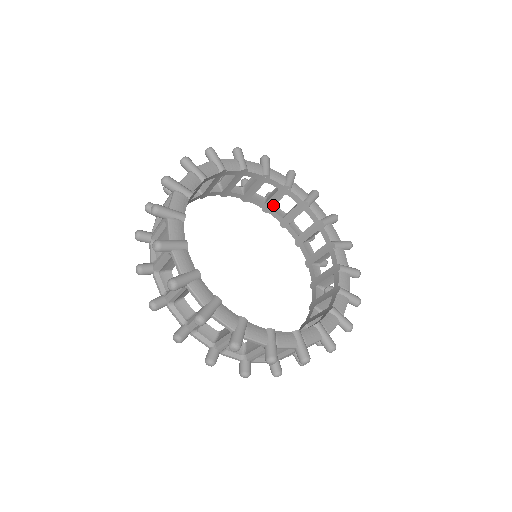
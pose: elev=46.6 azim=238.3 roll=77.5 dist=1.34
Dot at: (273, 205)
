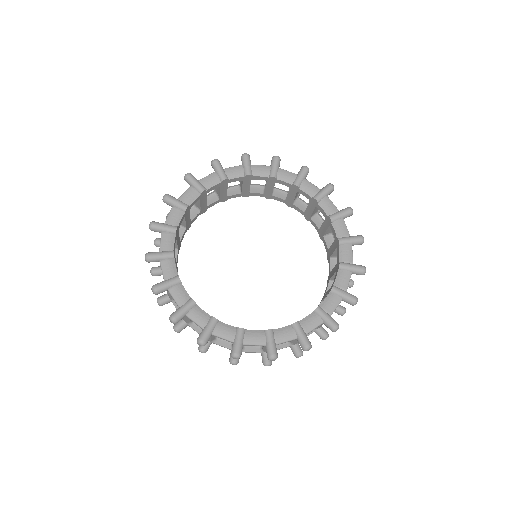
Dot at: (271, 192)
